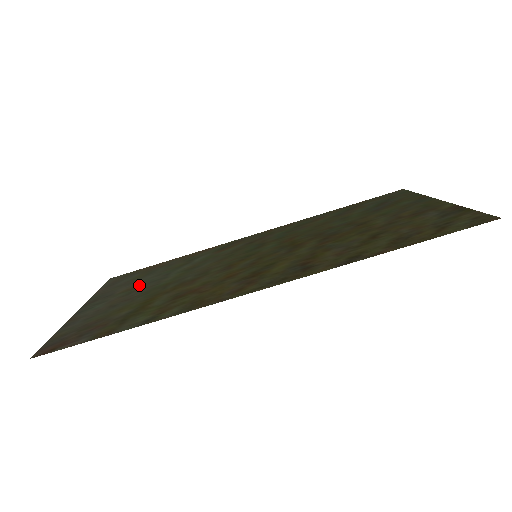
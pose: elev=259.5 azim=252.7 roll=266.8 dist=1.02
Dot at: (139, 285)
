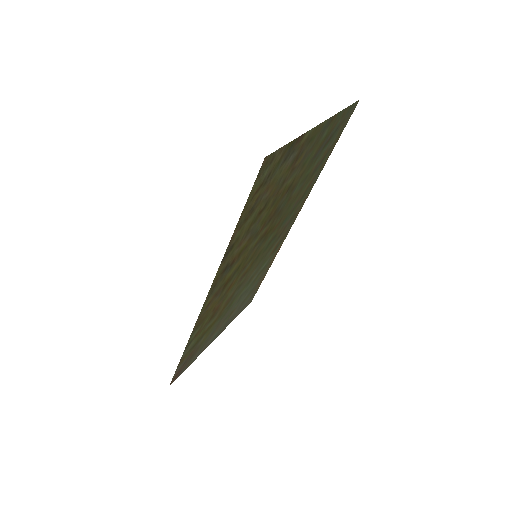
Dot at: (235, 307)
